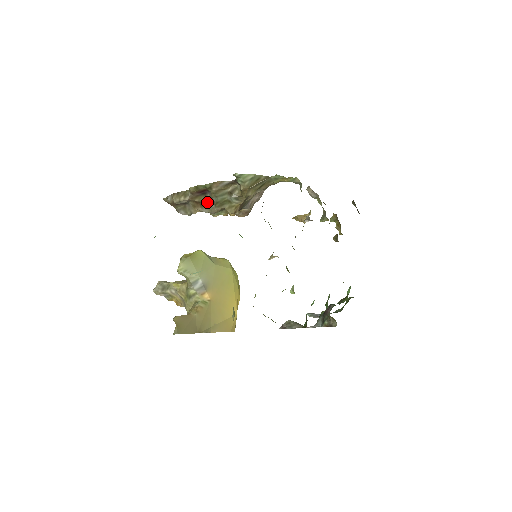
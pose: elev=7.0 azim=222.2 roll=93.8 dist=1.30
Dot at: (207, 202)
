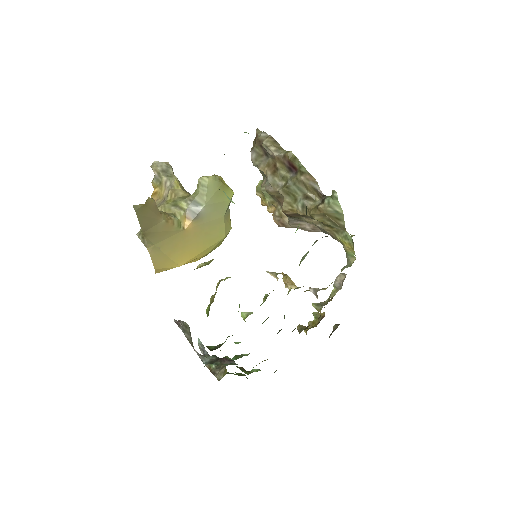
Dot at: (281, 177)
